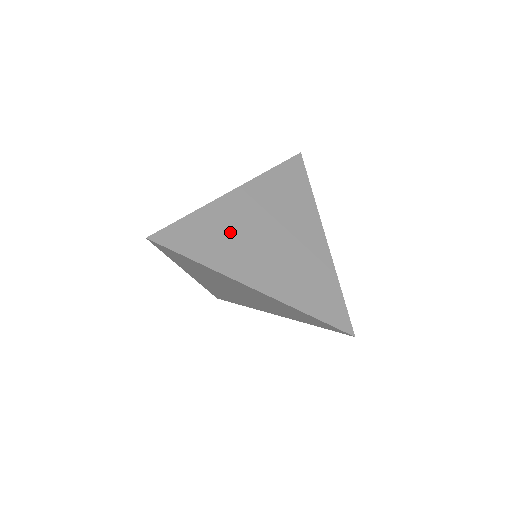
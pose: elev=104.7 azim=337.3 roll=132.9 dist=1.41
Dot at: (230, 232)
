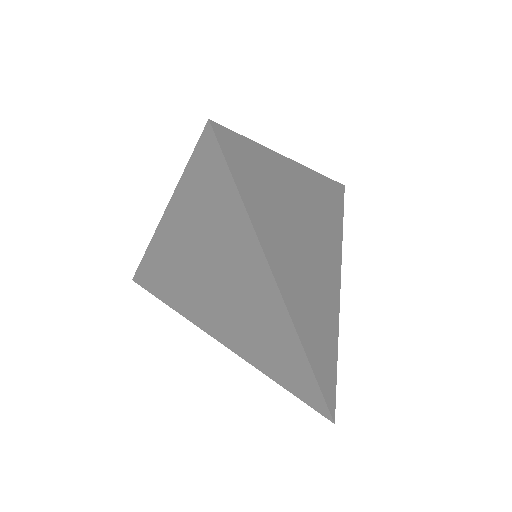
Dot at: (281, 202)
